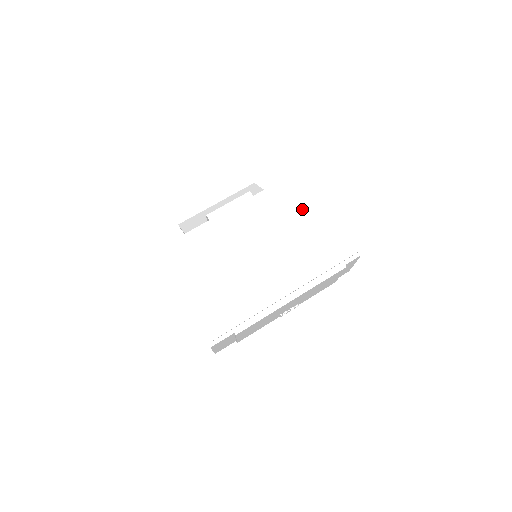
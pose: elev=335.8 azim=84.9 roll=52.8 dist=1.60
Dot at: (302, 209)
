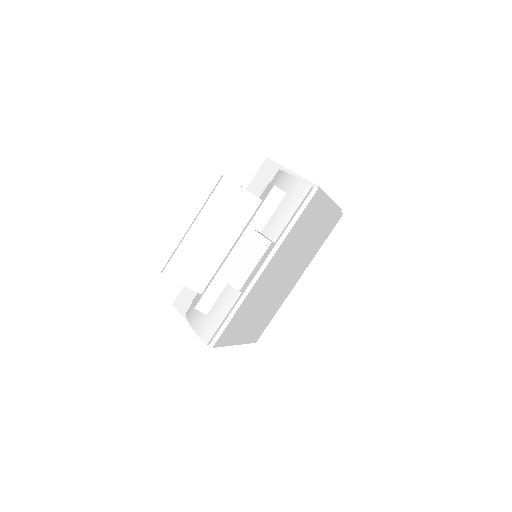
Dot at: (313, 221)
